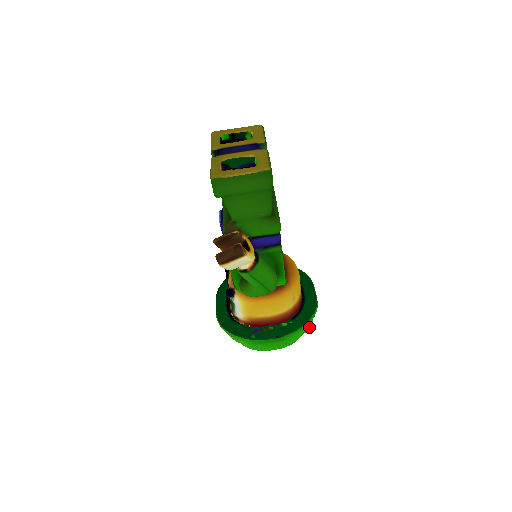
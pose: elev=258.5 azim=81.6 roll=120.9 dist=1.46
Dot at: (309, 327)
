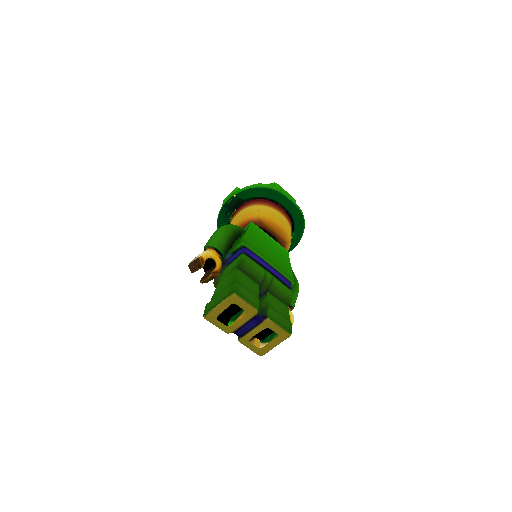
Dot at: occluded
